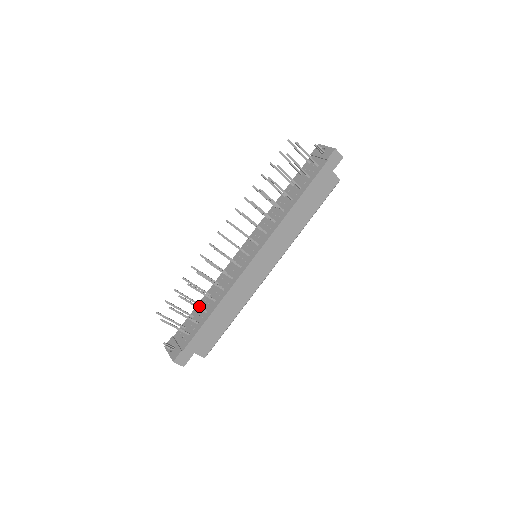
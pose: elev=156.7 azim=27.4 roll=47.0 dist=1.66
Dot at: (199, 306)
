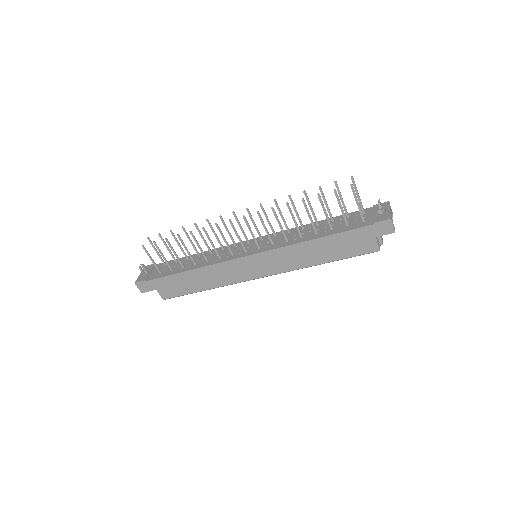
Dot at: (187, 258)
